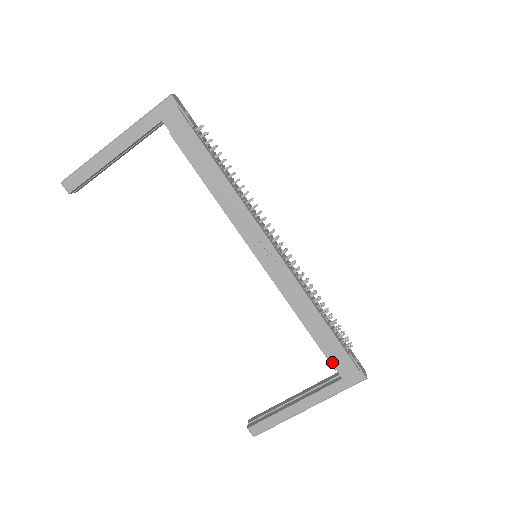
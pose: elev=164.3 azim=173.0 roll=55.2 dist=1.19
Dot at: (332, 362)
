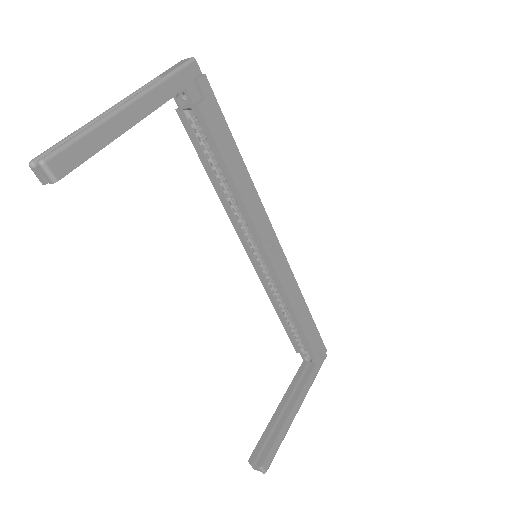
Dot at: (313, 349)
